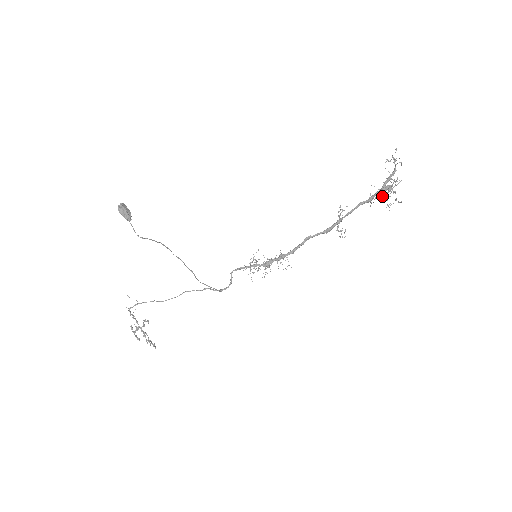
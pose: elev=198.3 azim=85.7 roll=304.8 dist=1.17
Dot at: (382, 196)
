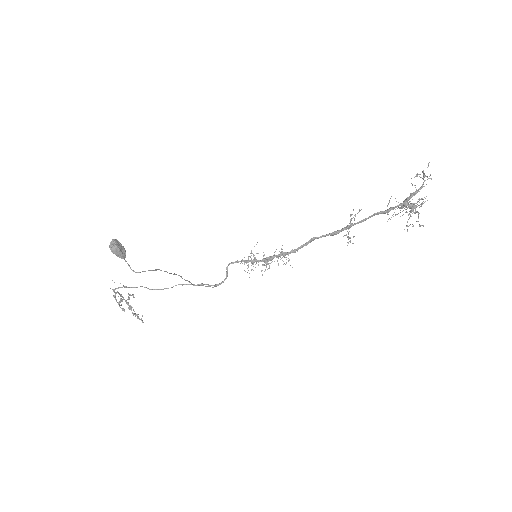
Dot at: (401, 208)
